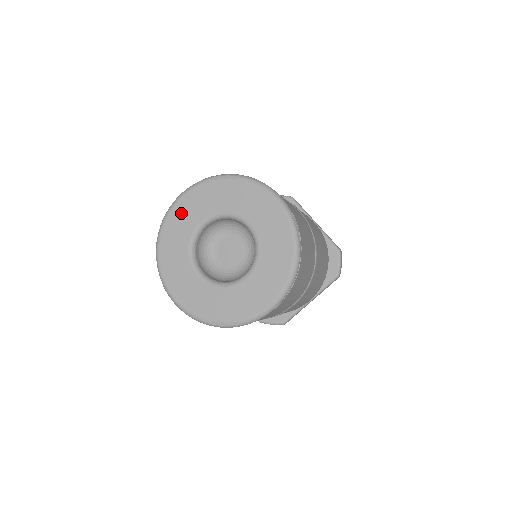
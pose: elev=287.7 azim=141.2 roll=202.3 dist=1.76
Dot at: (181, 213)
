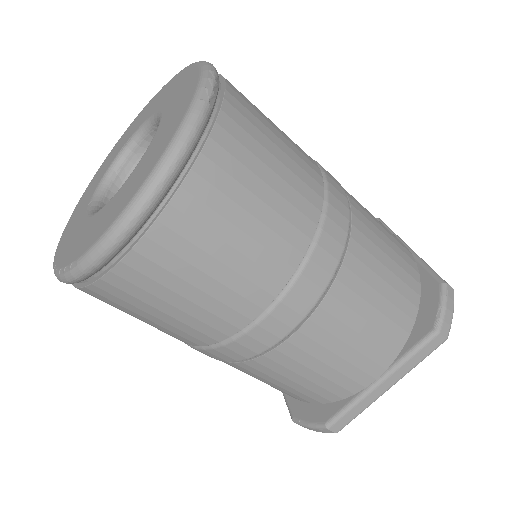
Dot at: (117, 145)
